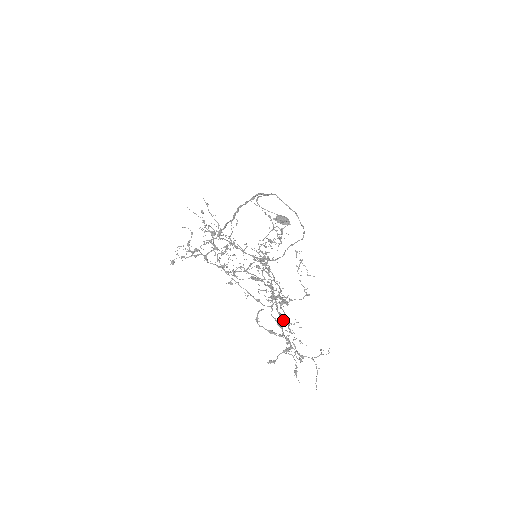
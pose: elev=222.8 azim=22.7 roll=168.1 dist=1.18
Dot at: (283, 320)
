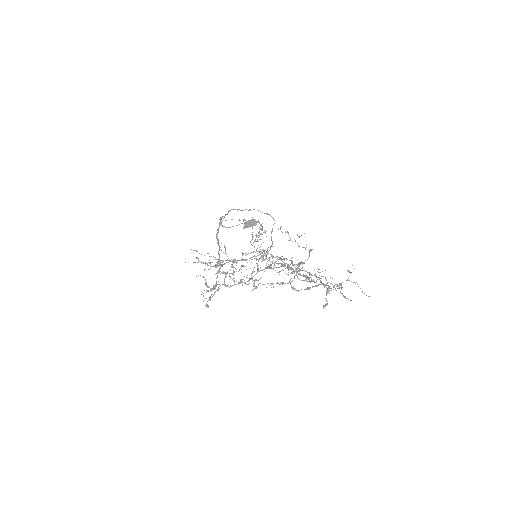
Dot at: occluded
